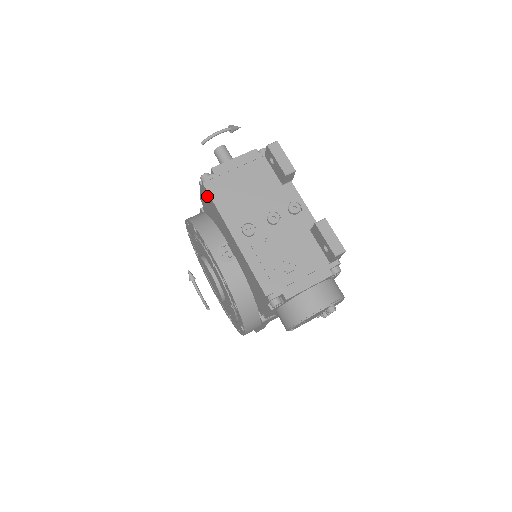
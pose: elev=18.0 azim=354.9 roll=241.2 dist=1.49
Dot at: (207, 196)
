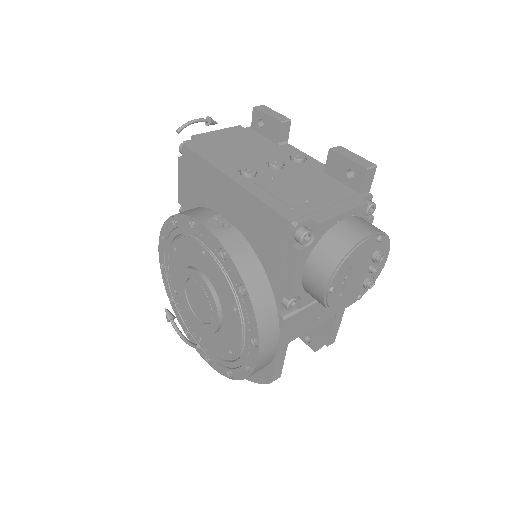
Dot at: (189, 161)
